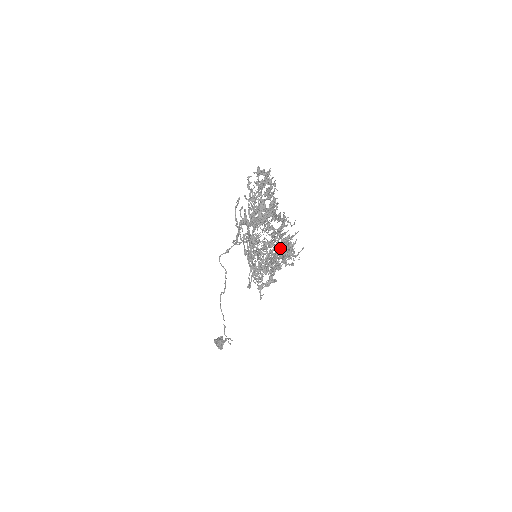
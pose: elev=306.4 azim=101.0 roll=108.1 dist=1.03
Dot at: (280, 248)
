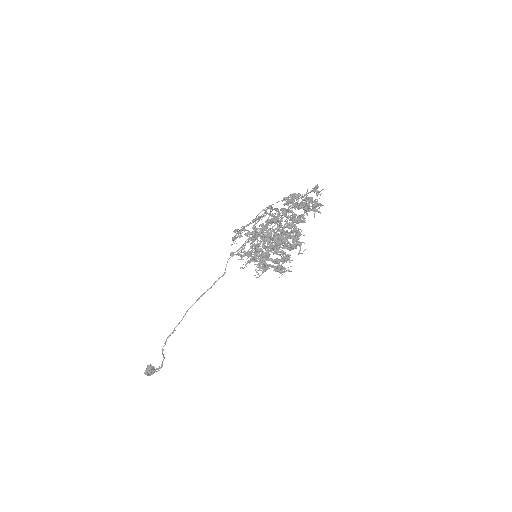
Dot at: (279, 238)
